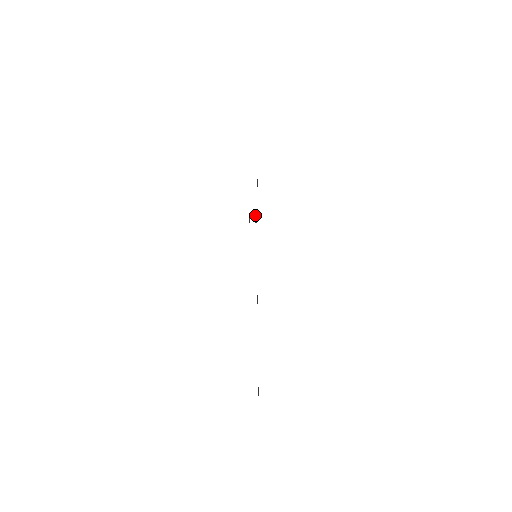
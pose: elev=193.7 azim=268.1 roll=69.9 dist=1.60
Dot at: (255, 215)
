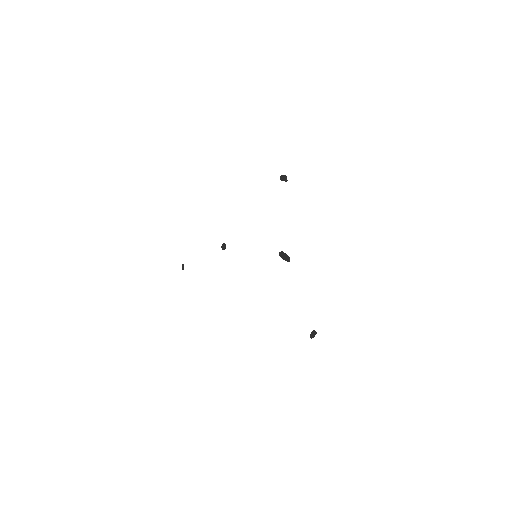
Dot at: (287, 261)
